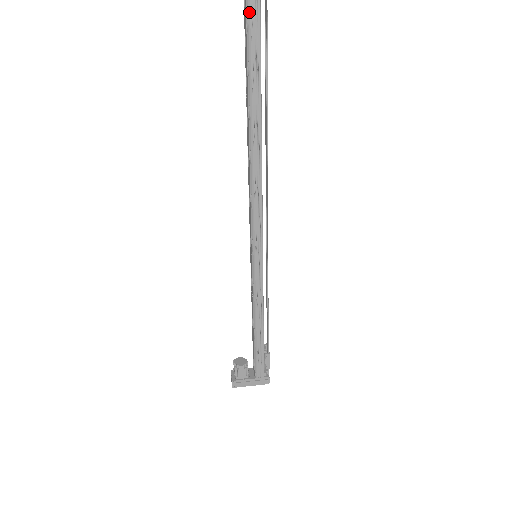
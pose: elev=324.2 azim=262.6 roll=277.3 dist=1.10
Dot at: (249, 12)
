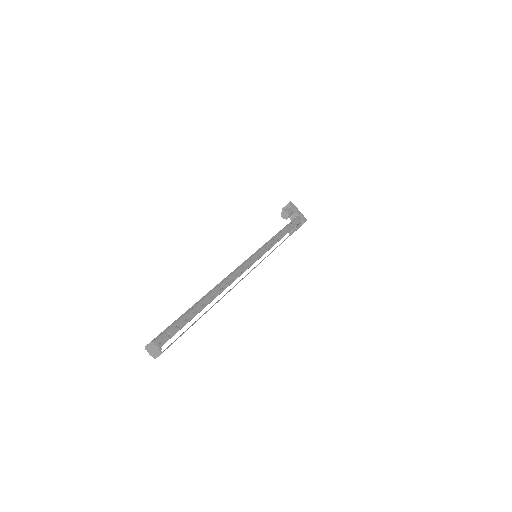
Dot at: occluded
